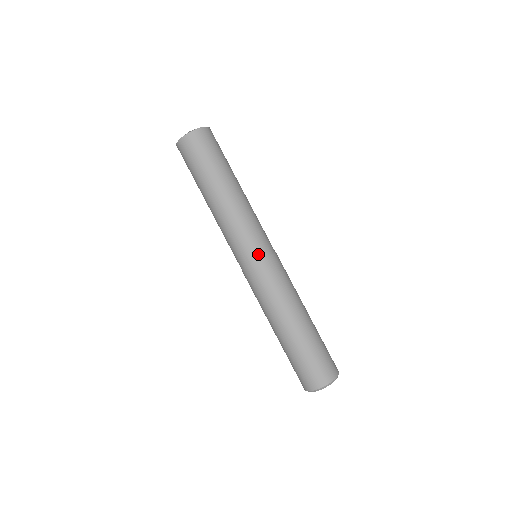
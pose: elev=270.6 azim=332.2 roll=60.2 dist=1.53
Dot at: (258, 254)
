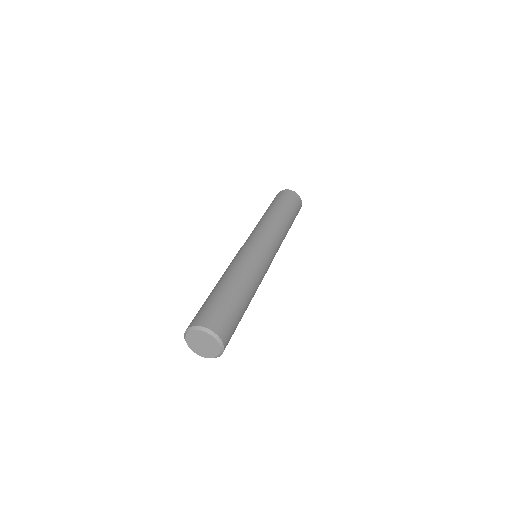
Dot at: (257, 242)
